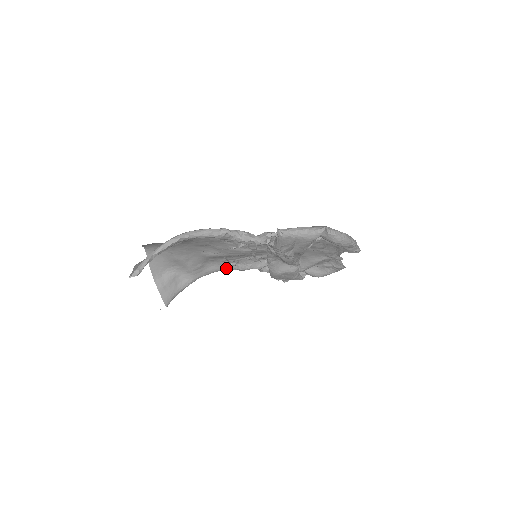
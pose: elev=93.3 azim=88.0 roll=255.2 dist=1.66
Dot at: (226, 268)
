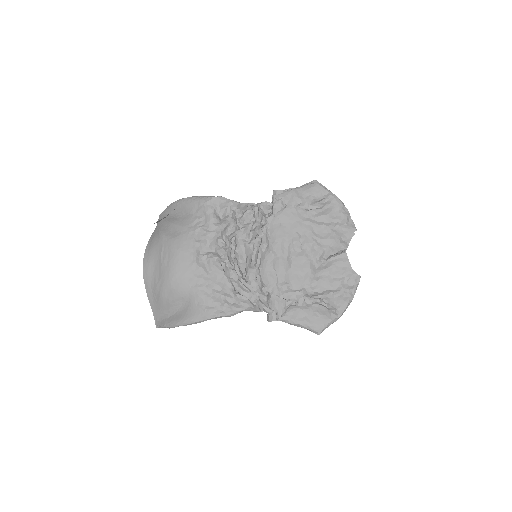
Dot at: (221, 200)
